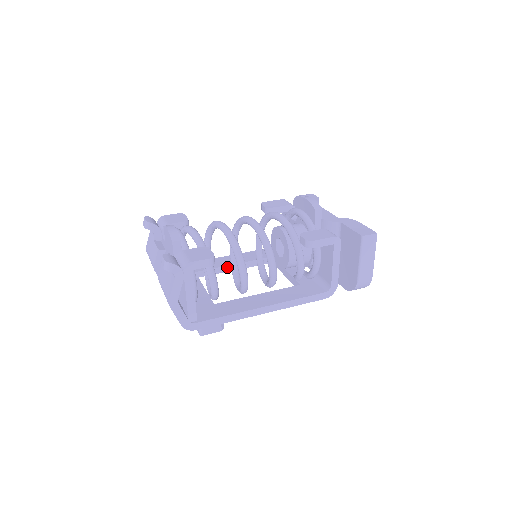
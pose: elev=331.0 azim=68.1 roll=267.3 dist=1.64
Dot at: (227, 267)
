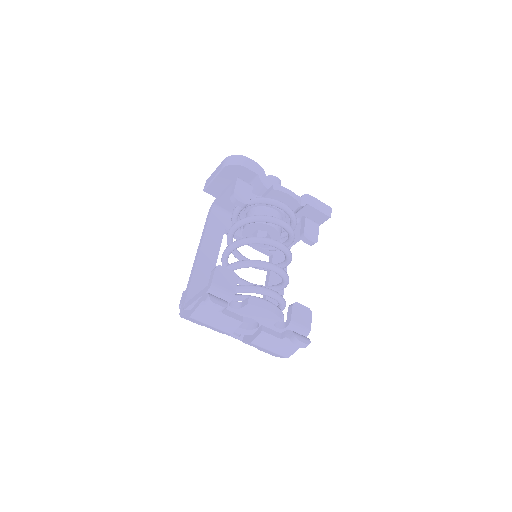
Dot at: (214, 267)
